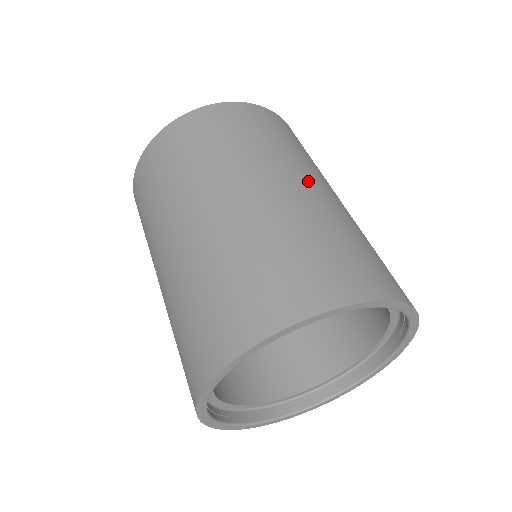
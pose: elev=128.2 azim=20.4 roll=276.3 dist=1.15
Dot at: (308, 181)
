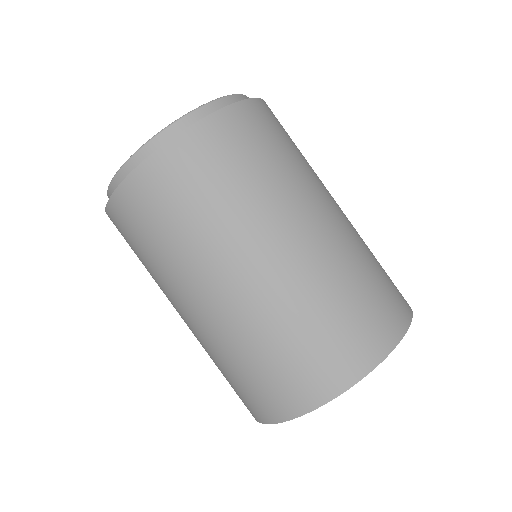
Dot at: (232, 280)
